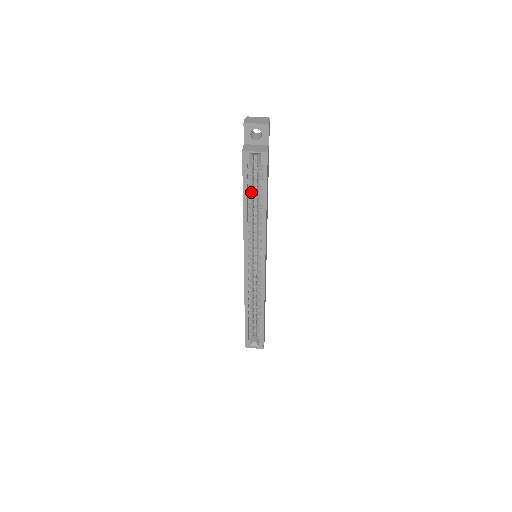
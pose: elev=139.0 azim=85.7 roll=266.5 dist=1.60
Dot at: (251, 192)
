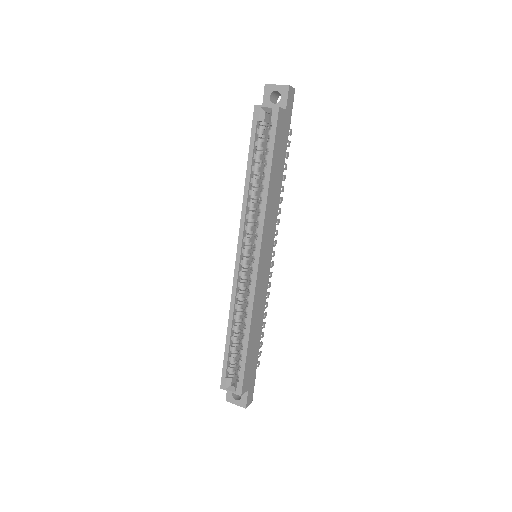
Dot at: (257, 158)
